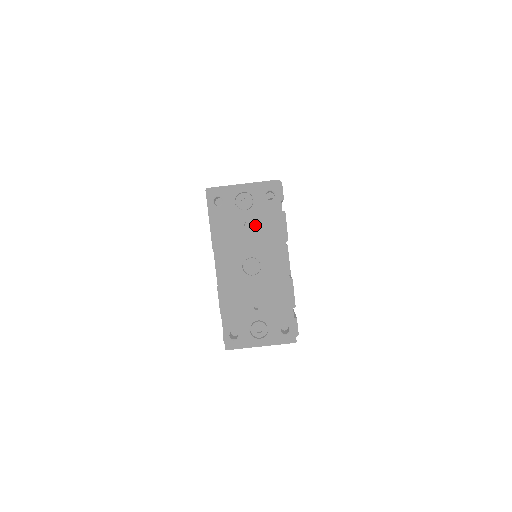
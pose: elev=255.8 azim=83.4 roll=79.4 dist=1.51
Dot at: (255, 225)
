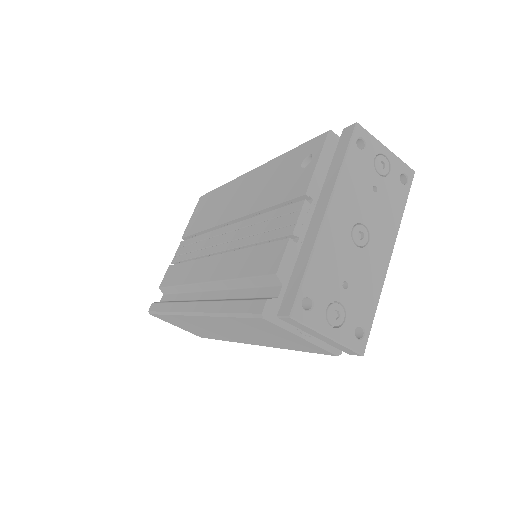
Dot at: (381, 196)
